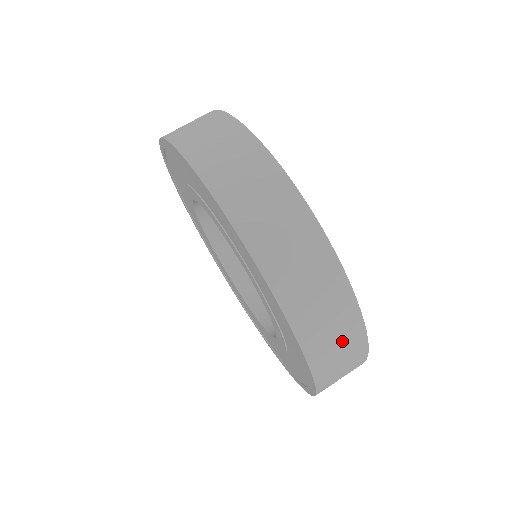
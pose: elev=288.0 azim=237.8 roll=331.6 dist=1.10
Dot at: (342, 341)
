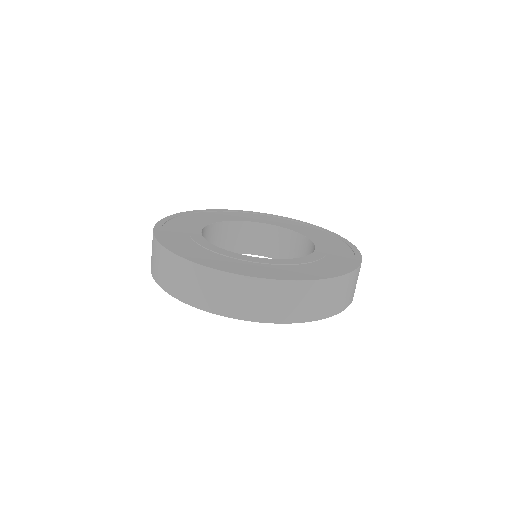
Dot at: (270, 297)
